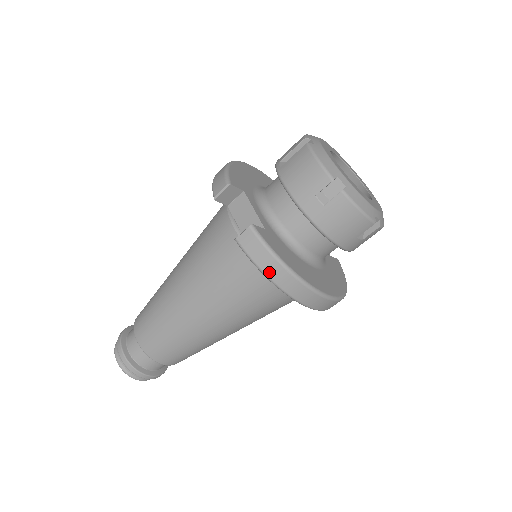
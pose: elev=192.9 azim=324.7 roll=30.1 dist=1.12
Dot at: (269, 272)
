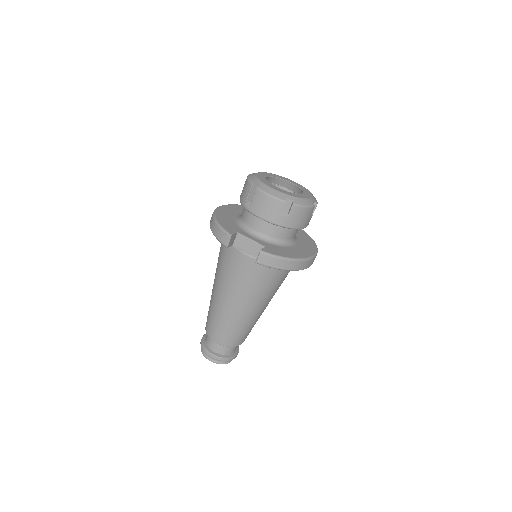
Dot at: (283, 267)
